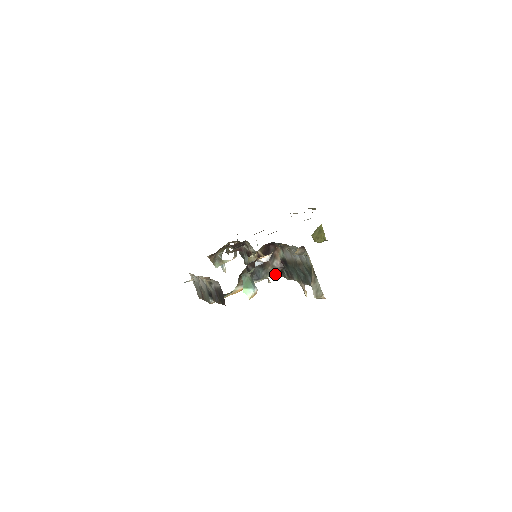
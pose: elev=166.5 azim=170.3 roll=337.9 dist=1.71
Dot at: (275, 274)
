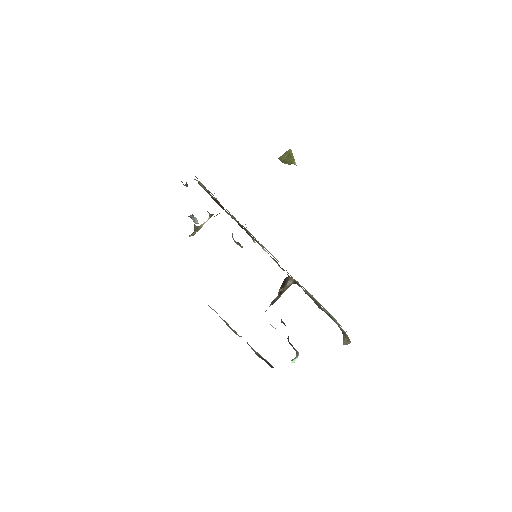
Dot at: occluded
